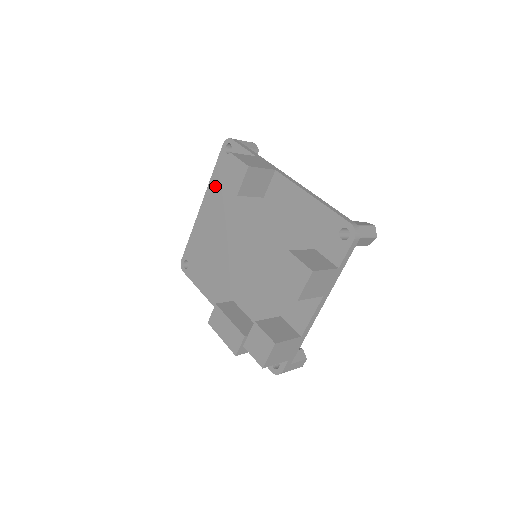
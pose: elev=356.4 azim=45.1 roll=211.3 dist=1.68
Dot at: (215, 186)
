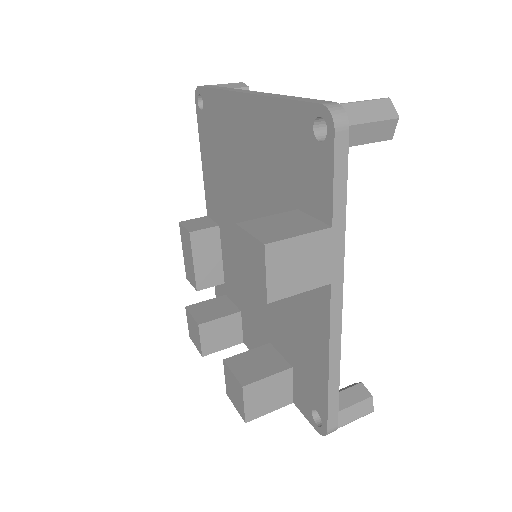
Dot at: (271, 120)
